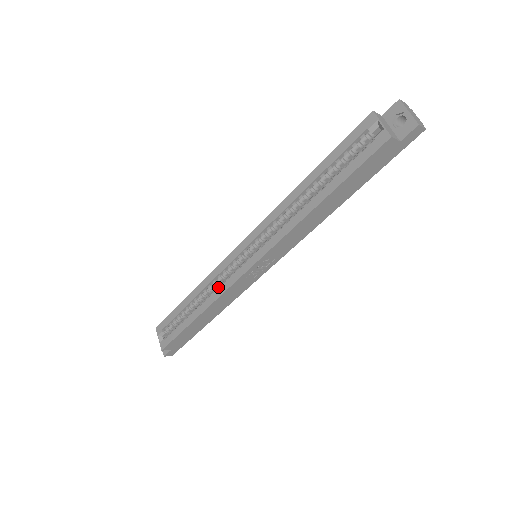
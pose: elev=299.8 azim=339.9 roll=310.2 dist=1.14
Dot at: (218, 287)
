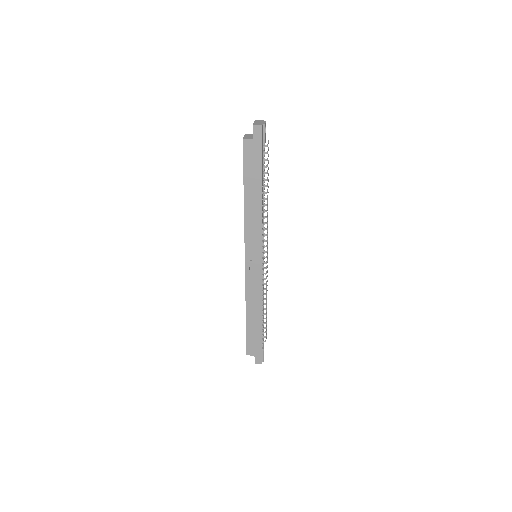
Dot at: occluded
